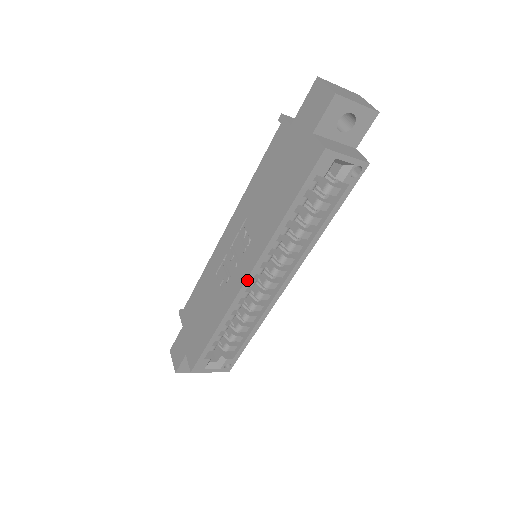
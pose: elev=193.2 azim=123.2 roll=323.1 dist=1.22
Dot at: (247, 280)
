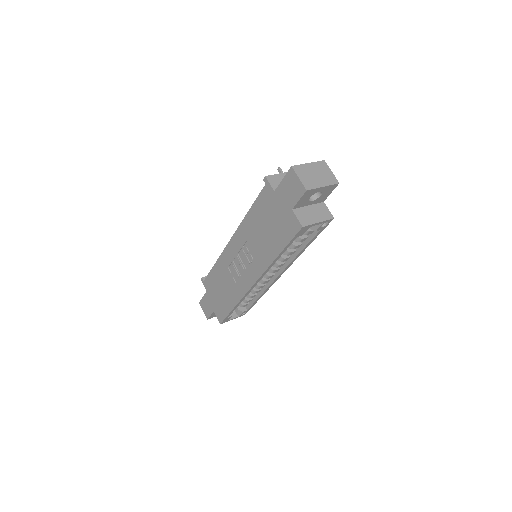
Dot at: (254, 284)
